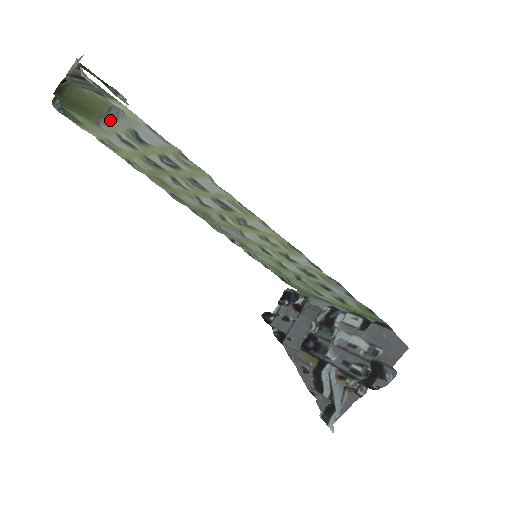
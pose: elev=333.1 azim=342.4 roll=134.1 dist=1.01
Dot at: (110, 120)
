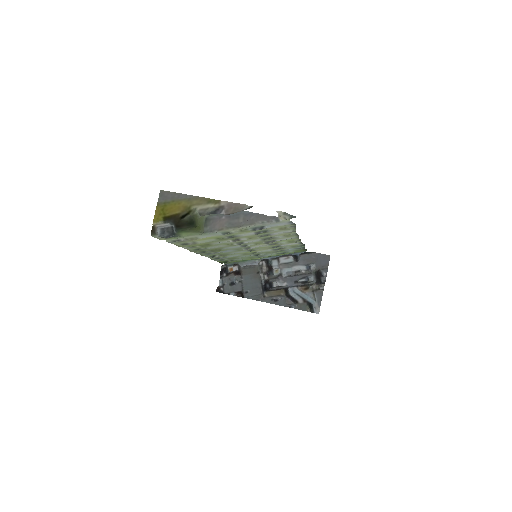
Dot at: (234, 227)
